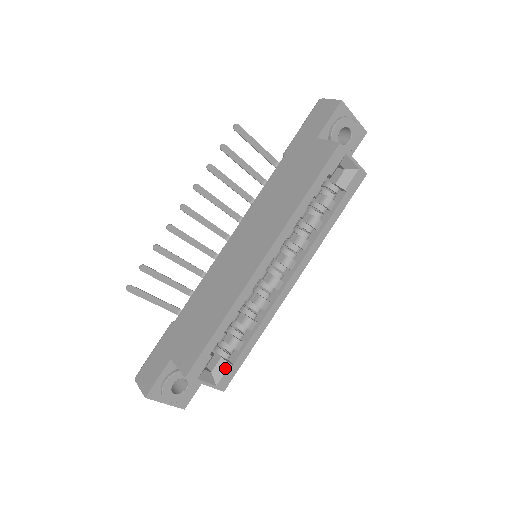
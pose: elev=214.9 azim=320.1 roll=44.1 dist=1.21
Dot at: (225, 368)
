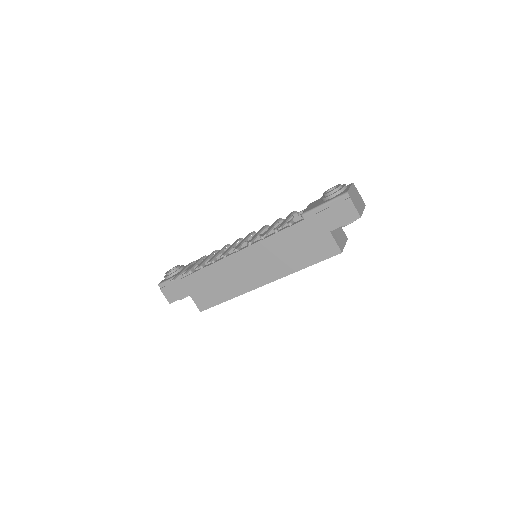
Dot at: occluded
